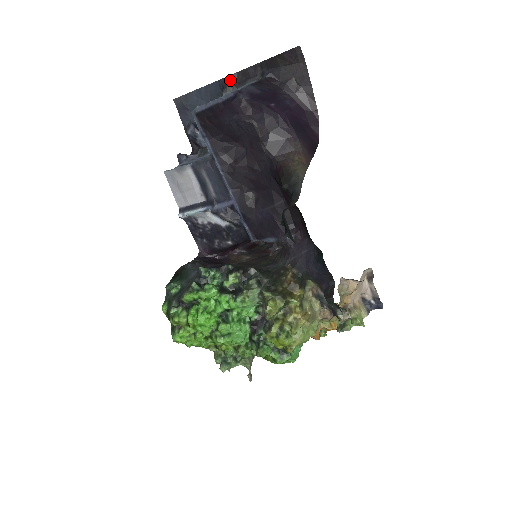
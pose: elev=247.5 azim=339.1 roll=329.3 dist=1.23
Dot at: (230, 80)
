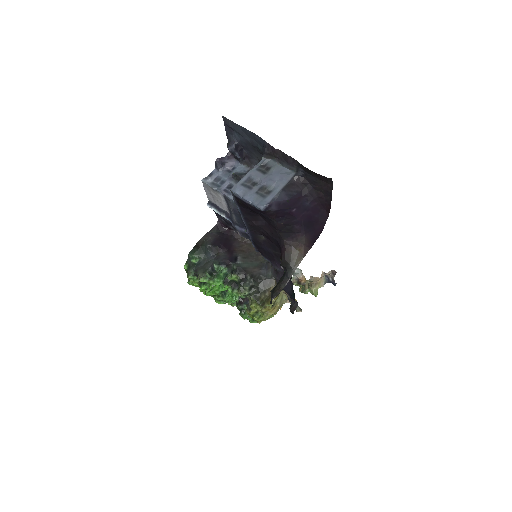
Dot at: (272, 151)
